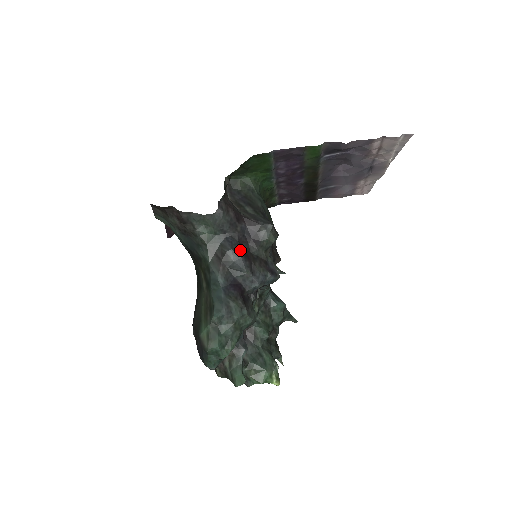
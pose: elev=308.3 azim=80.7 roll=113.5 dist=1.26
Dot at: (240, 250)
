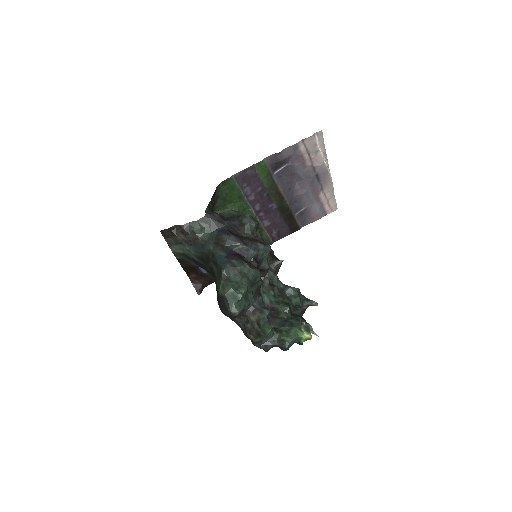
Dot at: (230, 233)
